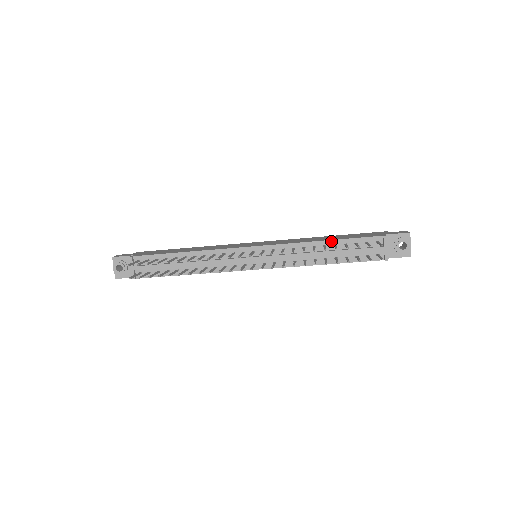
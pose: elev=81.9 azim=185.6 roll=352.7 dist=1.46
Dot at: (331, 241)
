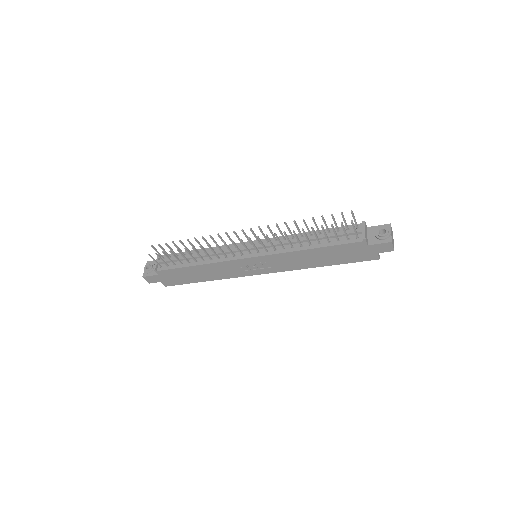
Dot at: (317, 231)
